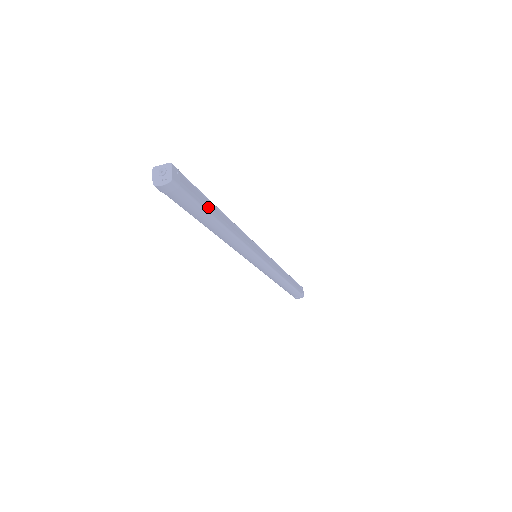
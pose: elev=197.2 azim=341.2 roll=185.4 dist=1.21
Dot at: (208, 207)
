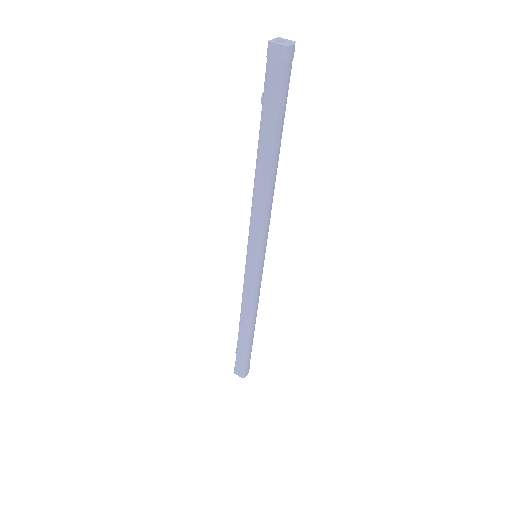
Dot at: occluded
